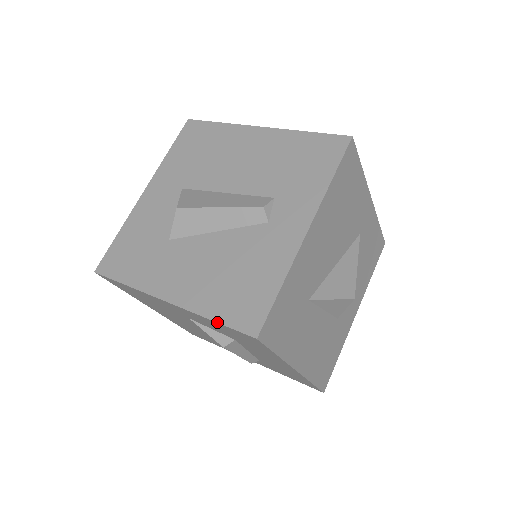
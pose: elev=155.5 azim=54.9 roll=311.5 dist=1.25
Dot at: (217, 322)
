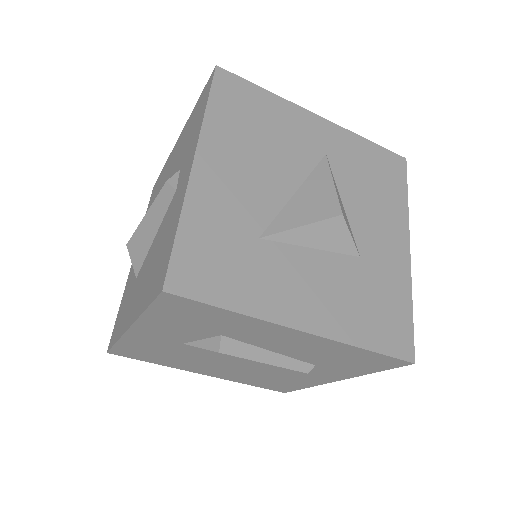
Dot at: (146, 308)
